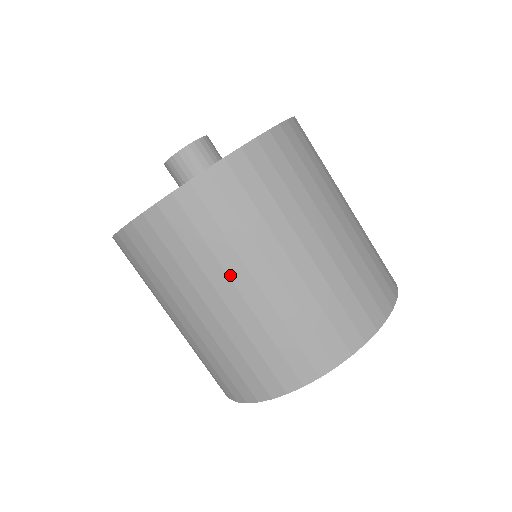
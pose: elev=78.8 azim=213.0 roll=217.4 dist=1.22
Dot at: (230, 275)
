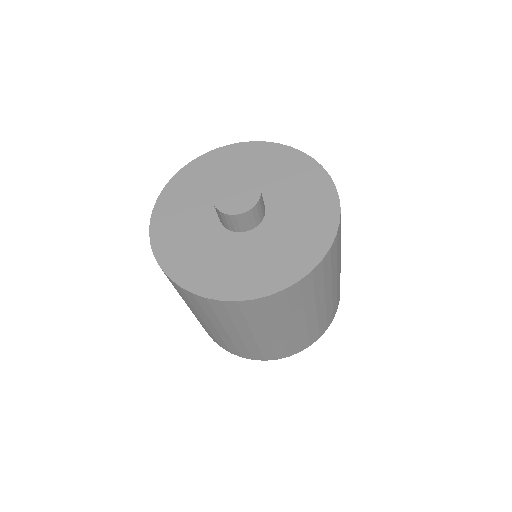
Dot at: (317, 303)
